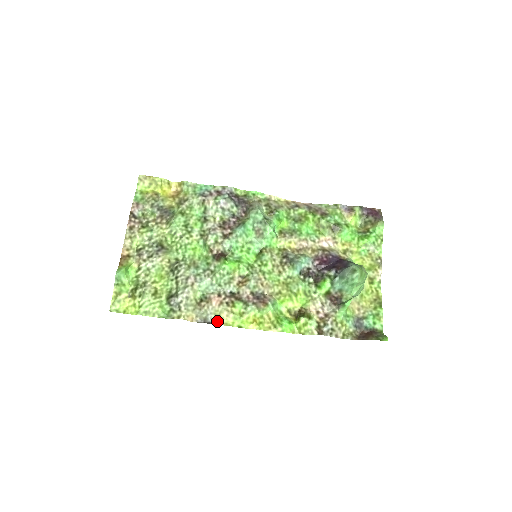
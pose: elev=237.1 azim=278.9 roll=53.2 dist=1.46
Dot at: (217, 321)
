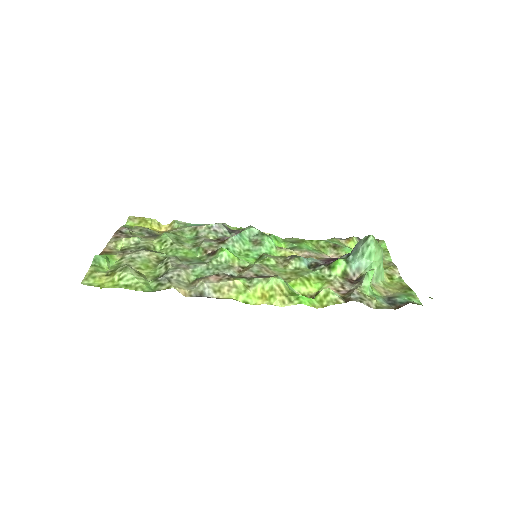
Dot at: (216, 297)
